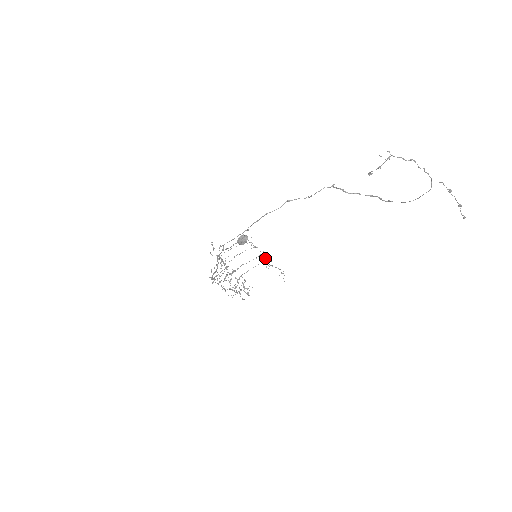
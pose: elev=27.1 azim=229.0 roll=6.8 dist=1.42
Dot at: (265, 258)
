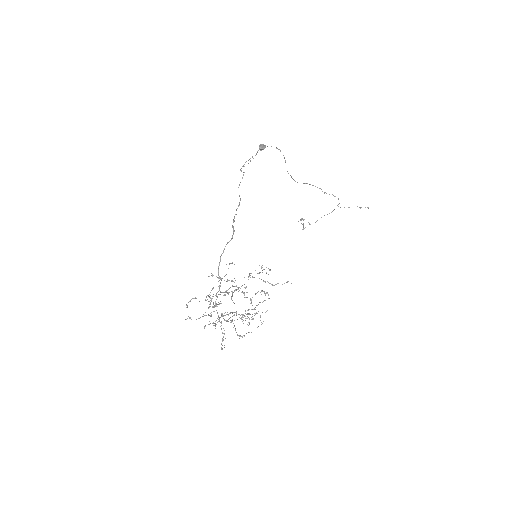
Dot at: (256, 305)
